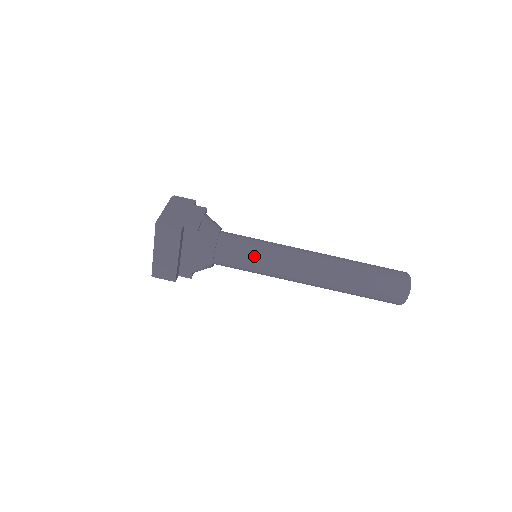
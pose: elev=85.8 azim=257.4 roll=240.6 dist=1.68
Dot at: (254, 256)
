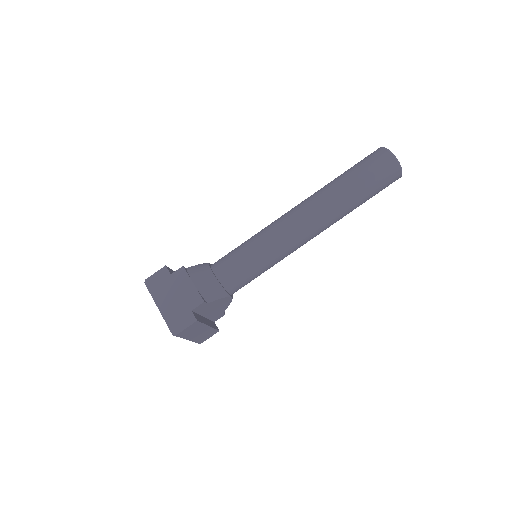
Dot at: (260, 266)
